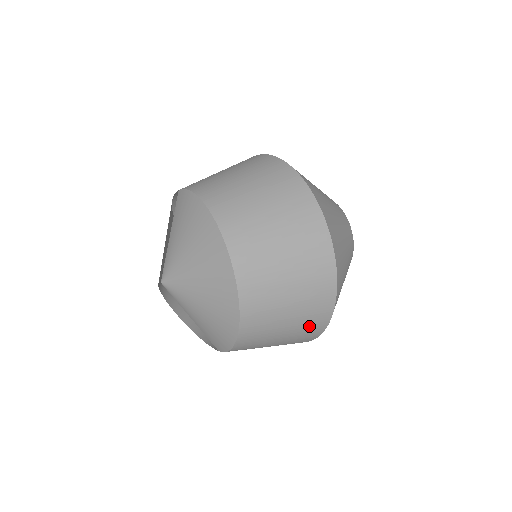
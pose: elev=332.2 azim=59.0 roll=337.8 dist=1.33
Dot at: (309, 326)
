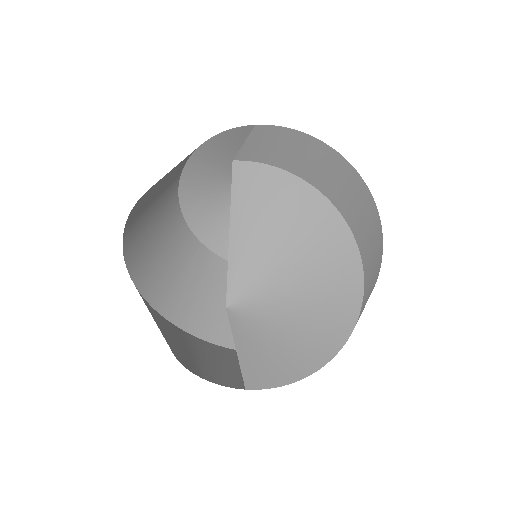
Dot at: occluded
